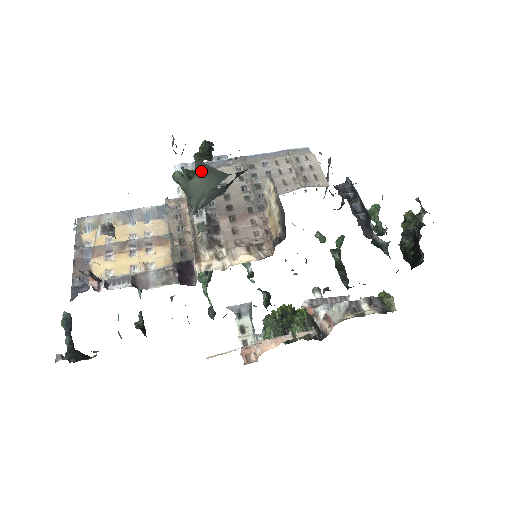
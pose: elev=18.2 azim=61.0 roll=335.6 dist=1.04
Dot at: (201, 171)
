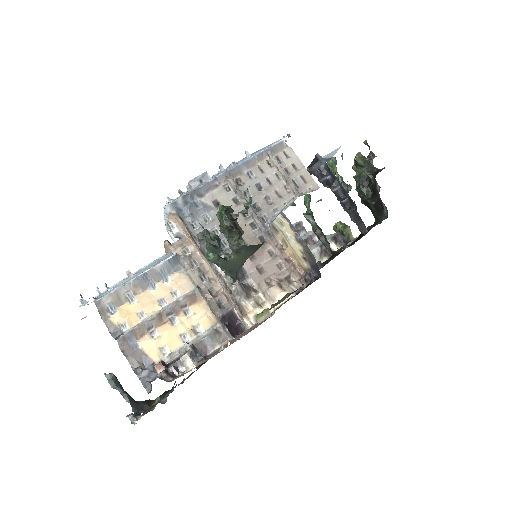
Dot at: (239, 251)
